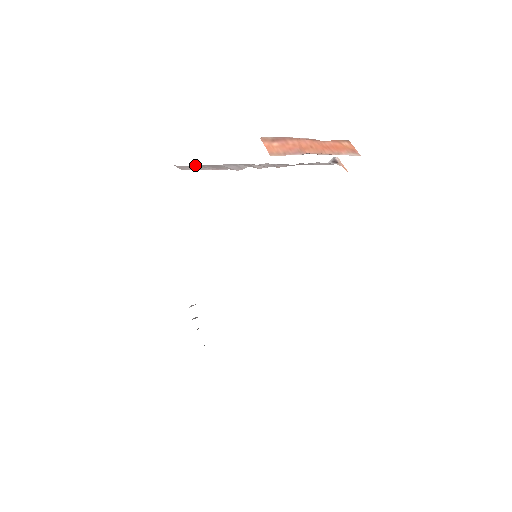
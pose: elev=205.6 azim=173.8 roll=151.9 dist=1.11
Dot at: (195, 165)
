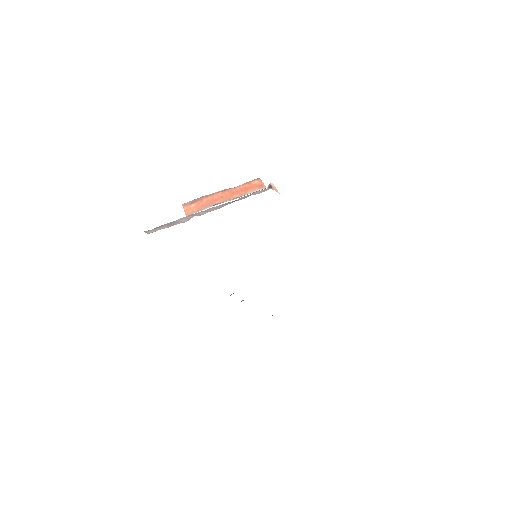
Dot at: (159, 226)
